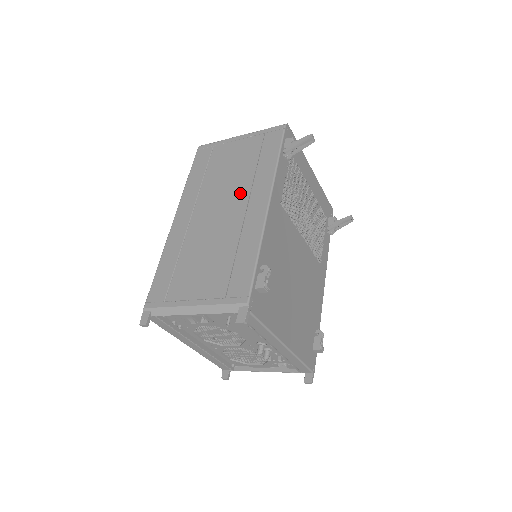
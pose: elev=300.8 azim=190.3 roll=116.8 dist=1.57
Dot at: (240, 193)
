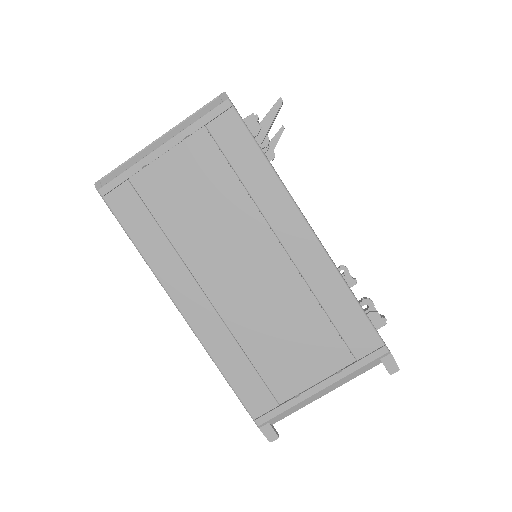
Dot at: (254, 234)
